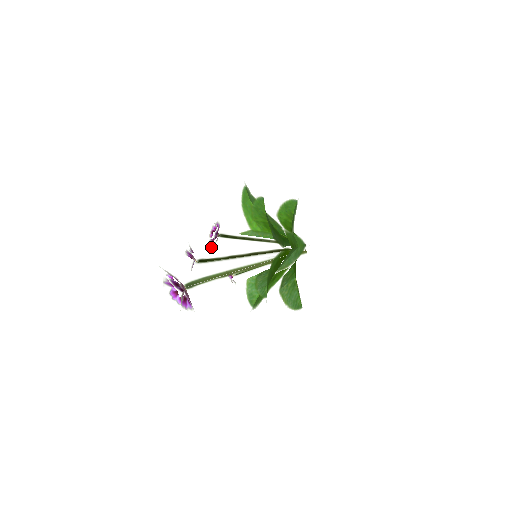
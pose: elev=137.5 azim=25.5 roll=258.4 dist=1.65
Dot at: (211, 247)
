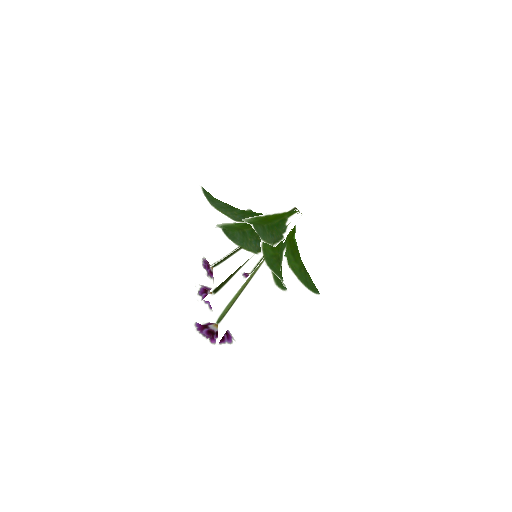
Dot at: occluded
